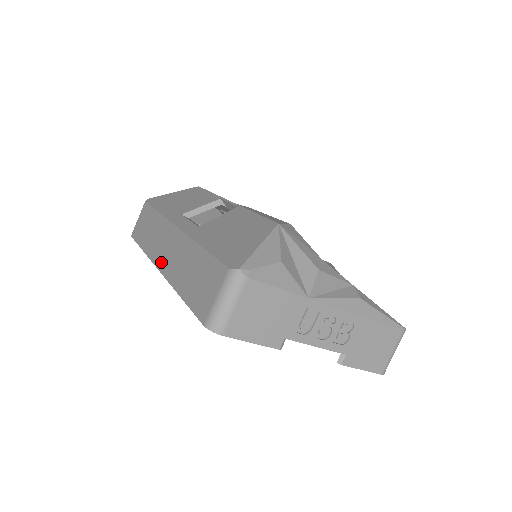
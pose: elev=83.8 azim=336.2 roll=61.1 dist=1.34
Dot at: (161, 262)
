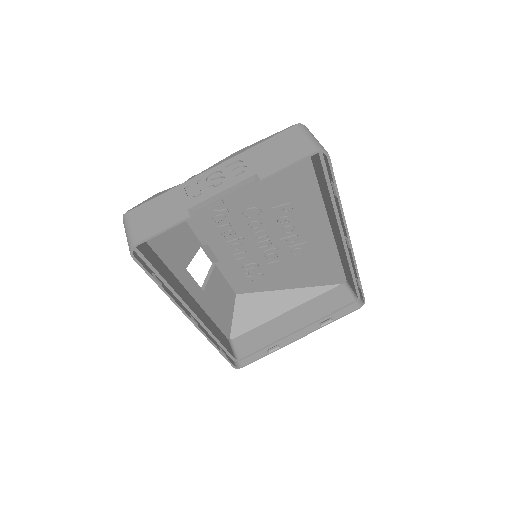
Dot at: occluded
